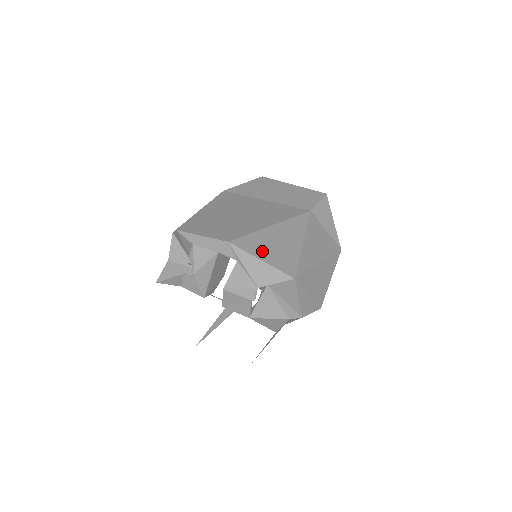
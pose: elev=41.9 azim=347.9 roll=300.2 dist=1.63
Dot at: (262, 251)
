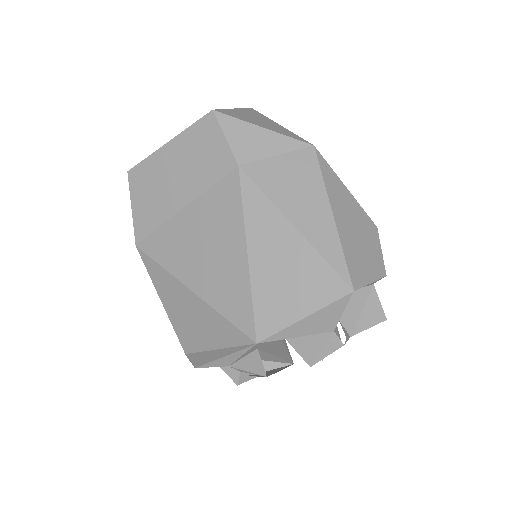
Dot at: (289, 306)
